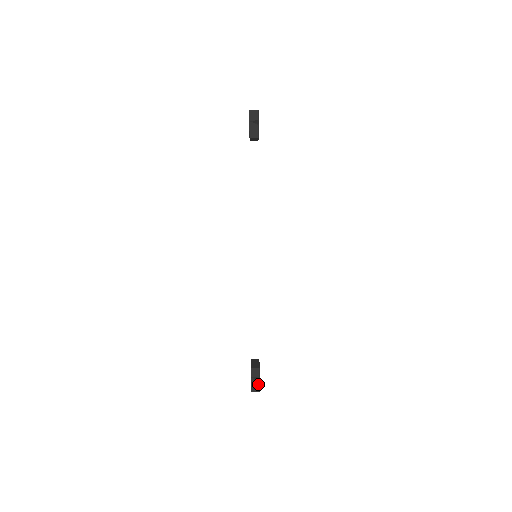
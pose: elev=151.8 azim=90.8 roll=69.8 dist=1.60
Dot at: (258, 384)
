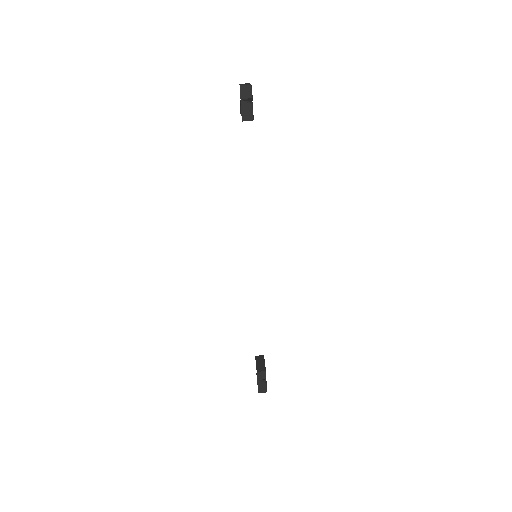
Dot at: (265, 386)
